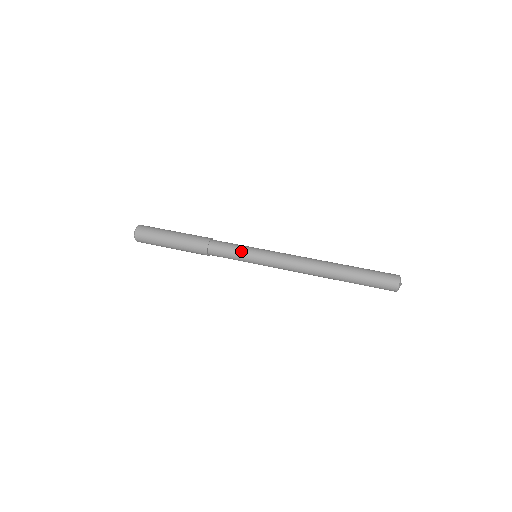
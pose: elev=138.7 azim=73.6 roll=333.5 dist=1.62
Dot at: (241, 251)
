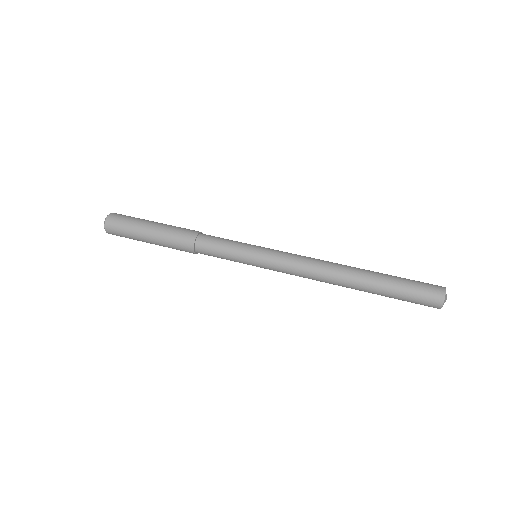
Dot at: (235, 257)
